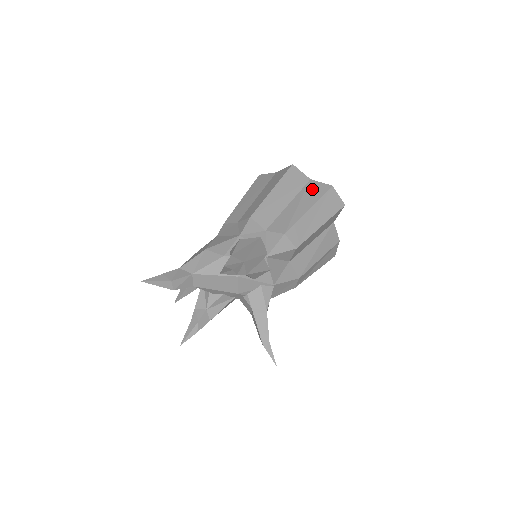
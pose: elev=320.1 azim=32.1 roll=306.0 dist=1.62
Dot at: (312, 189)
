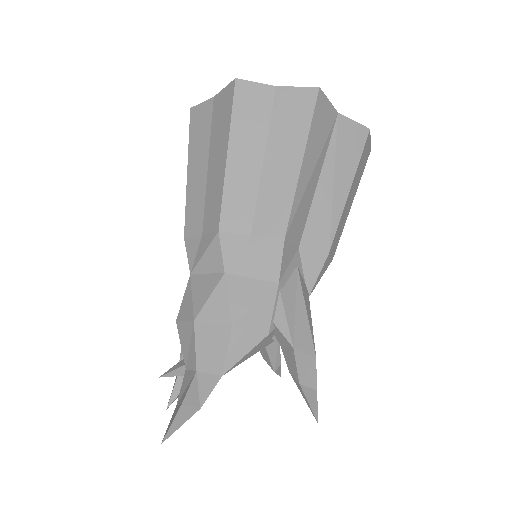
Dot at: (345, 140)
